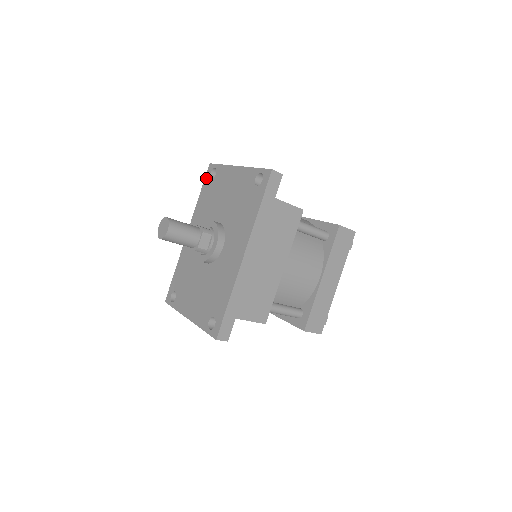
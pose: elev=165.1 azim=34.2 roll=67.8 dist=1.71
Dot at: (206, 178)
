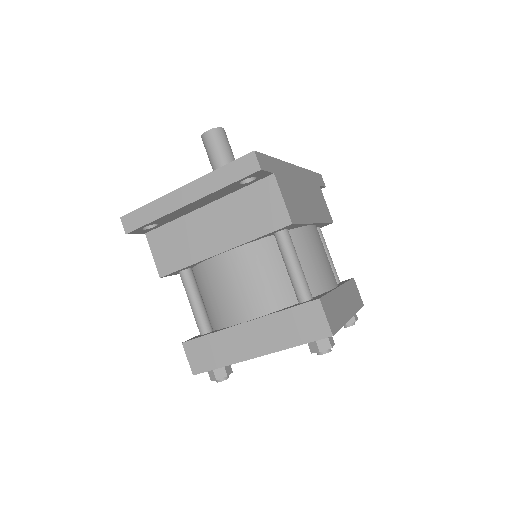
Dot at: occluded
